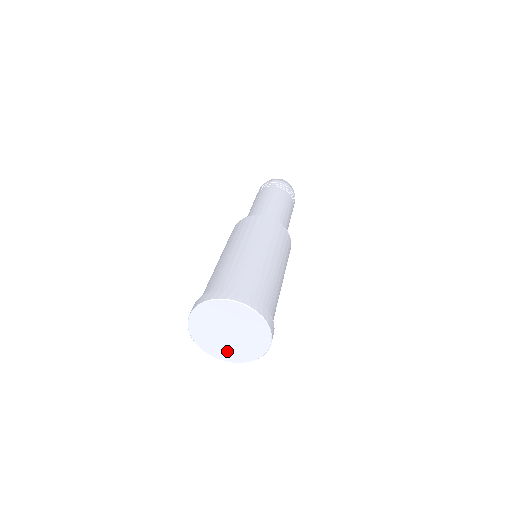
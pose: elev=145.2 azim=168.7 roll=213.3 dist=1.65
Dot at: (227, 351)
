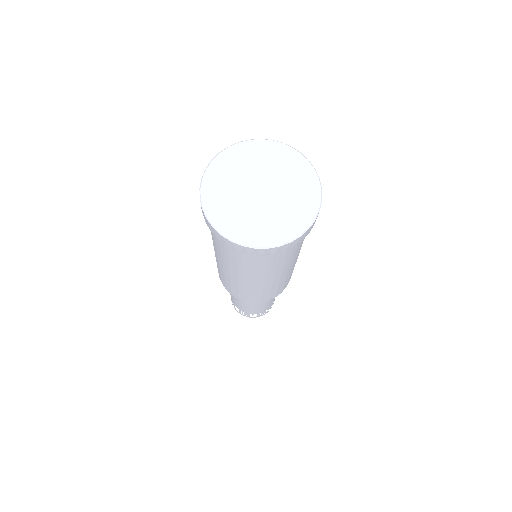
Dot at: (256, 225)
